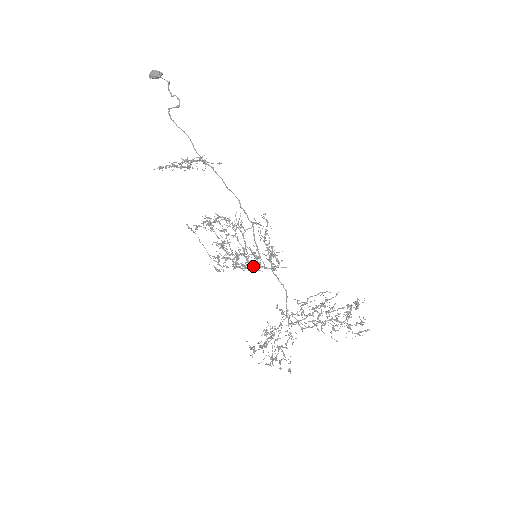
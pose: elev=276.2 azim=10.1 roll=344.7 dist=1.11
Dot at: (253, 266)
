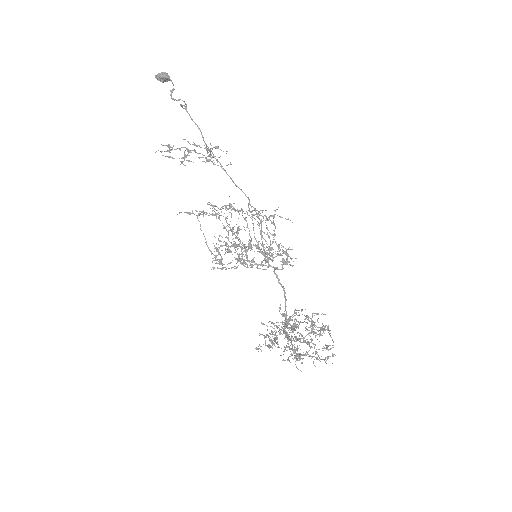
Dot at: (265, 258)
